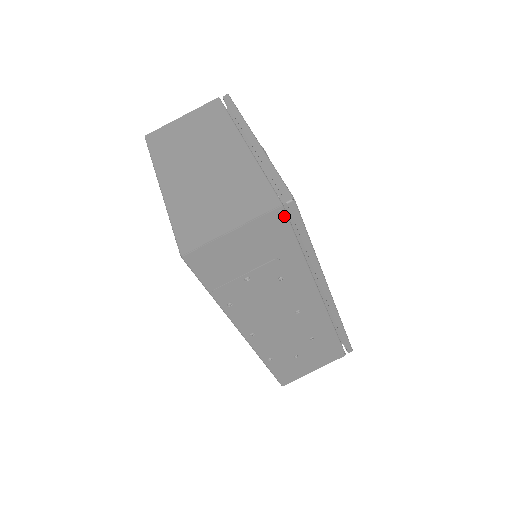
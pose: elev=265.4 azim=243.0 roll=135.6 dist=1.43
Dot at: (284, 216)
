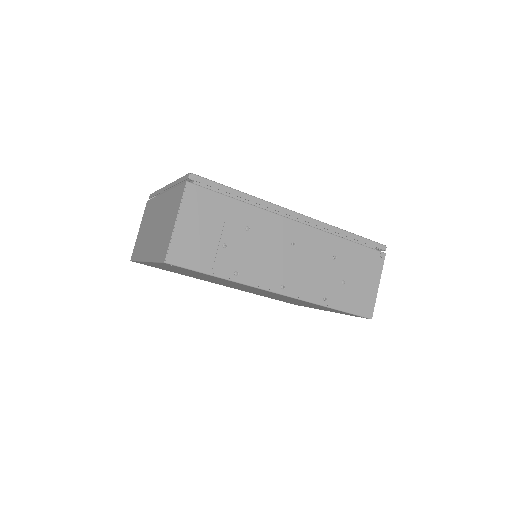
Dot at: (197, 187)
